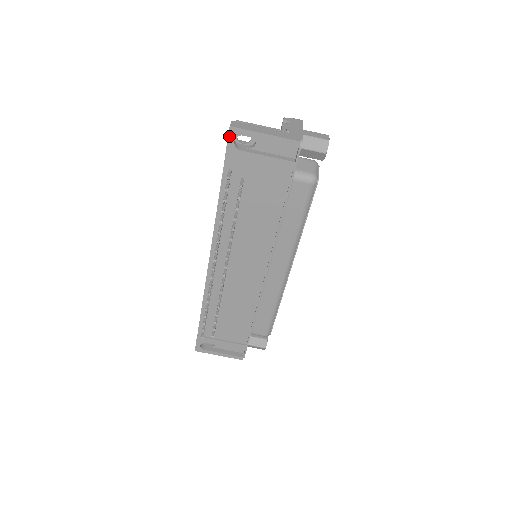
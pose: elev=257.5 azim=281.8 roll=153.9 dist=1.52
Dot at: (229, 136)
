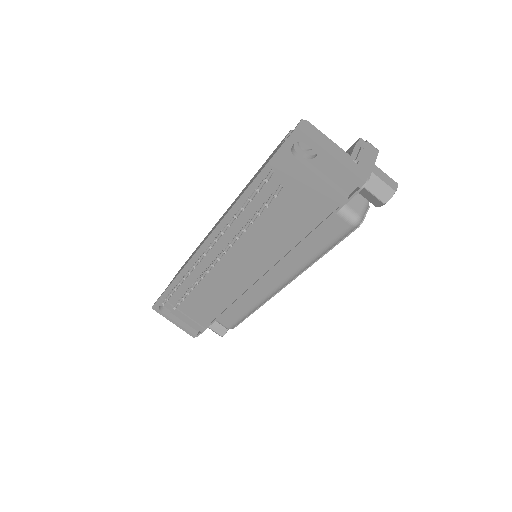
Dot at: (290, 136)
